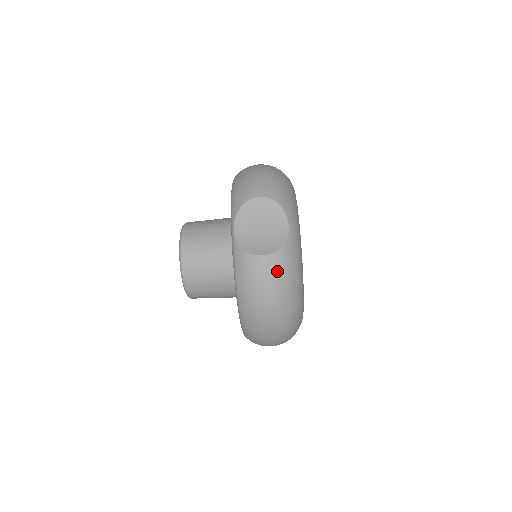
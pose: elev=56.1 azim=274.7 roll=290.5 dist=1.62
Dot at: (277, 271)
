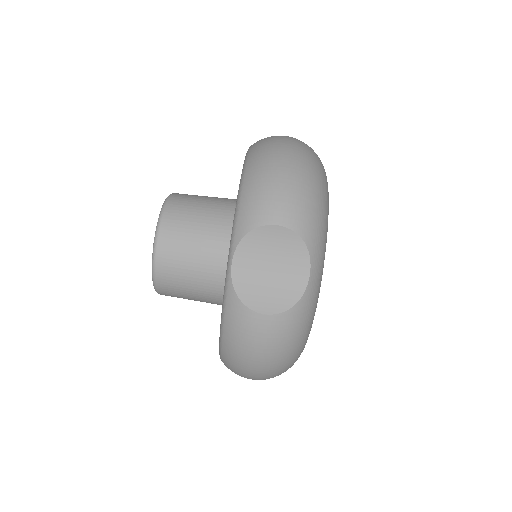
Dot at: (280, 335)
